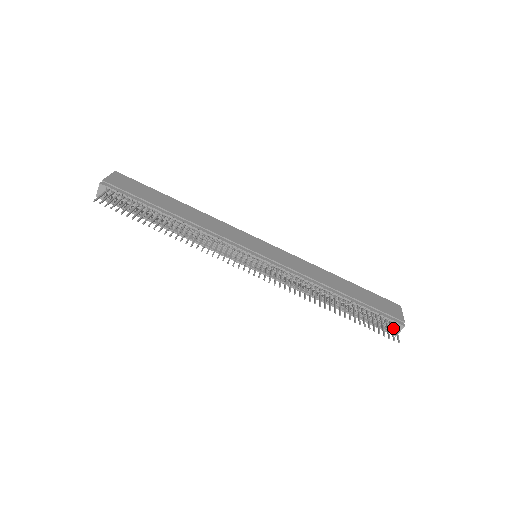
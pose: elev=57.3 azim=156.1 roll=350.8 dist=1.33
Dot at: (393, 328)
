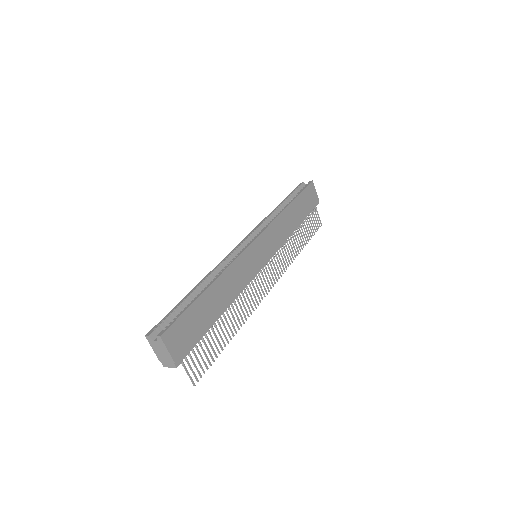
Dot at: occluded
